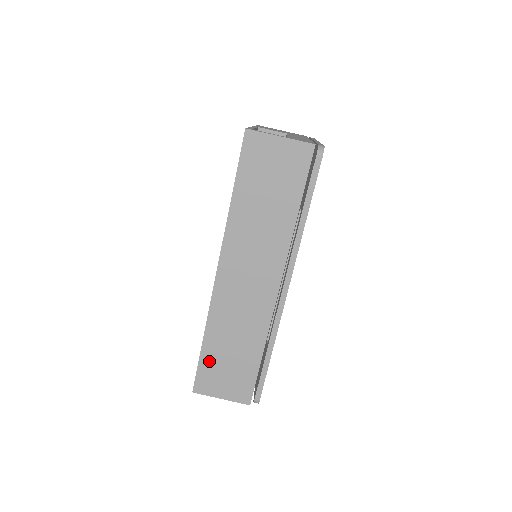
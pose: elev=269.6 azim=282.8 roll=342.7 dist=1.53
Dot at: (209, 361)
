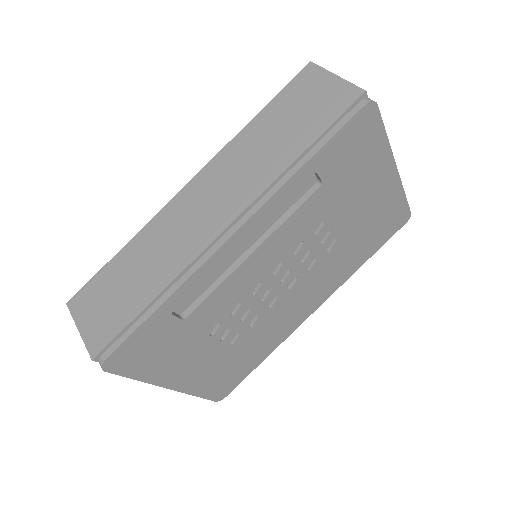
Dot at: (107, 276)
